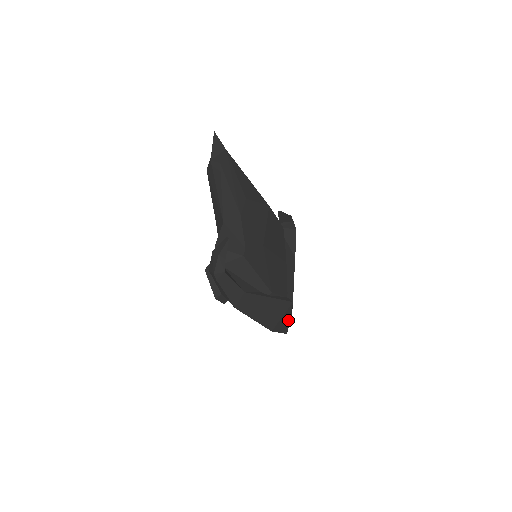
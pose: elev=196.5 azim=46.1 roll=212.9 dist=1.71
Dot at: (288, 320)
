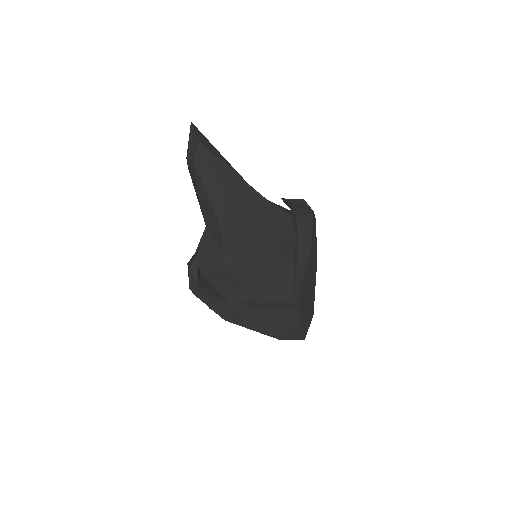
Dot at: (299, 327)
